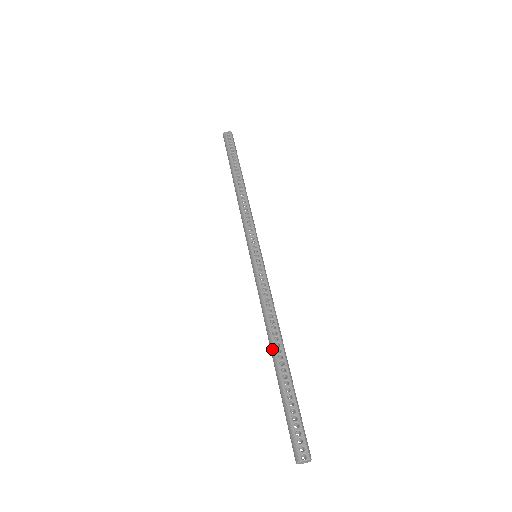
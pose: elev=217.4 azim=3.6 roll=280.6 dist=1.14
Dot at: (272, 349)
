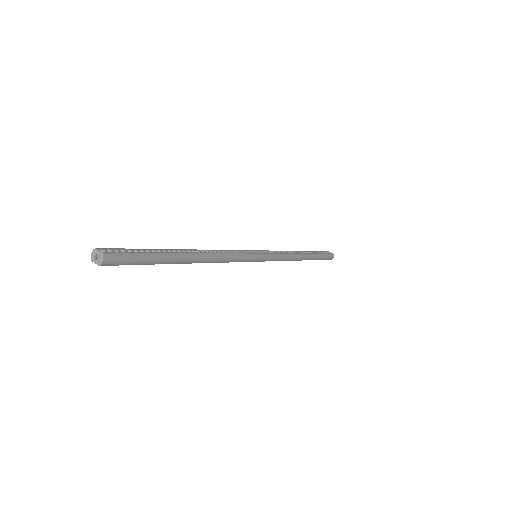
Dot at: (186, 250)
